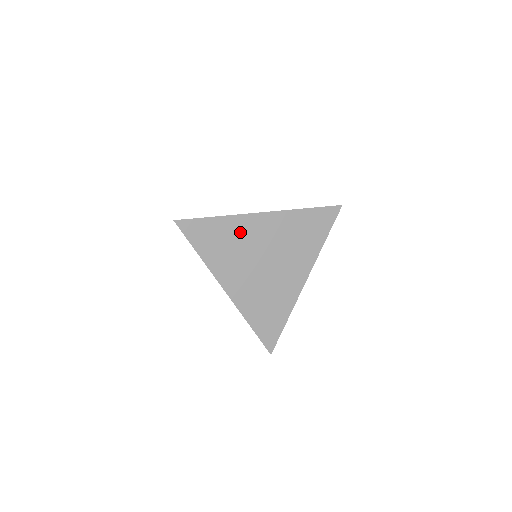
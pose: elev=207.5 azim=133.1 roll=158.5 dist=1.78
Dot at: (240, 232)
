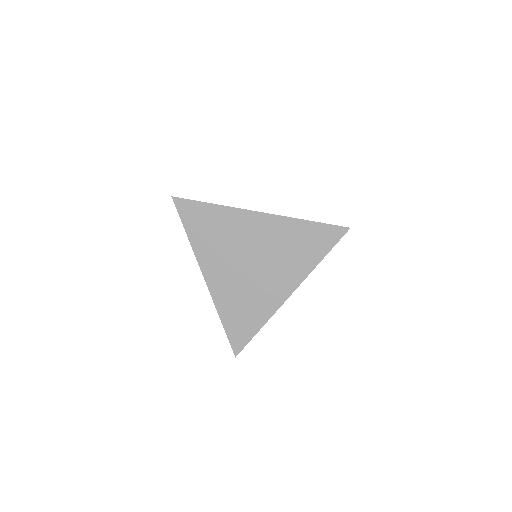
Dot at: (232, 225)
